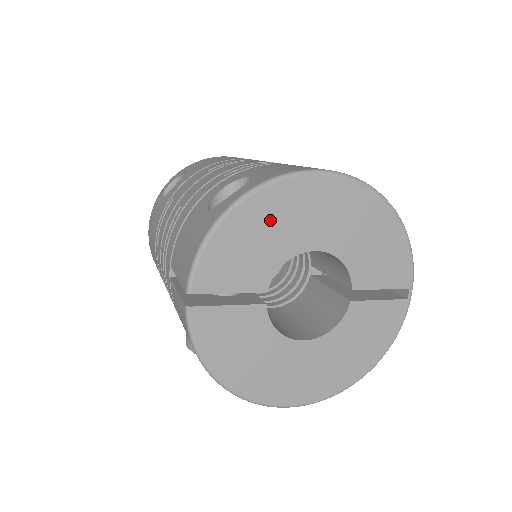
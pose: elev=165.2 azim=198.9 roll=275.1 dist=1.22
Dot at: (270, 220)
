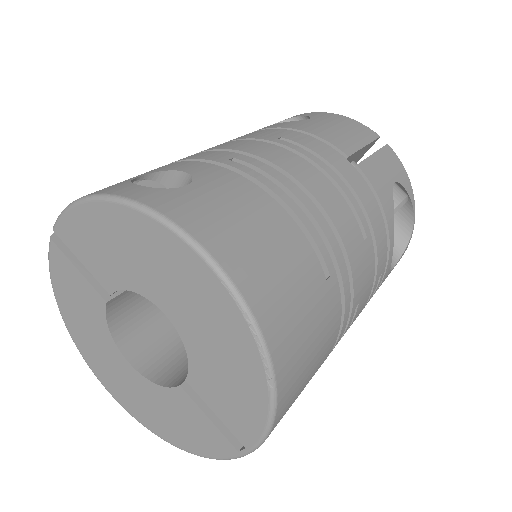
Dot at: (132, 243)
